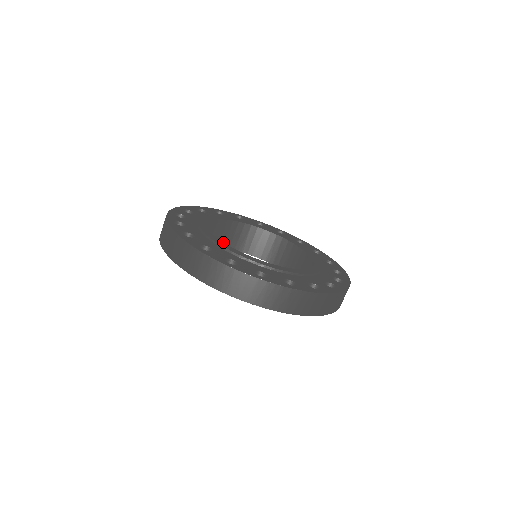
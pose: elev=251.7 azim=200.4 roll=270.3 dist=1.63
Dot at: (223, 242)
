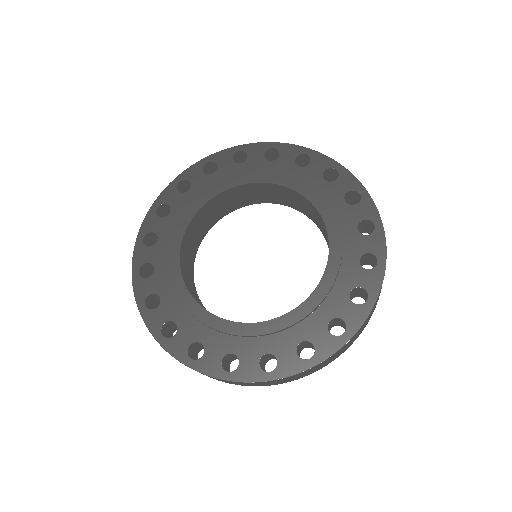
Dot at: (209, 313)
